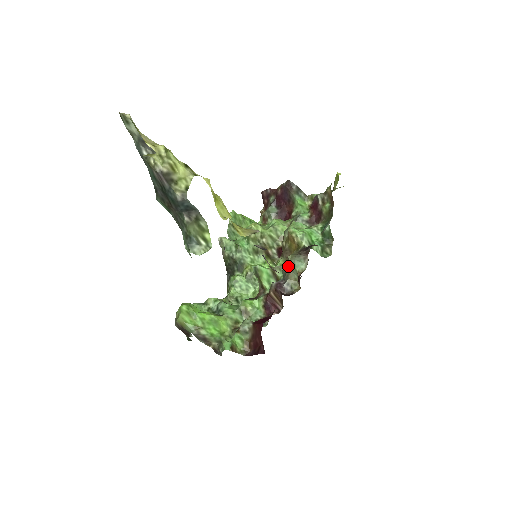
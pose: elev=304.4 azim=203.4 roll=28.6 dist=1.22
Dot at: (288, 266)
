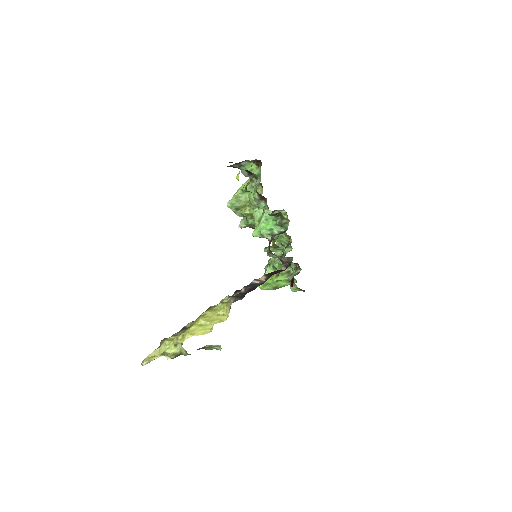
Dot at: occluded
